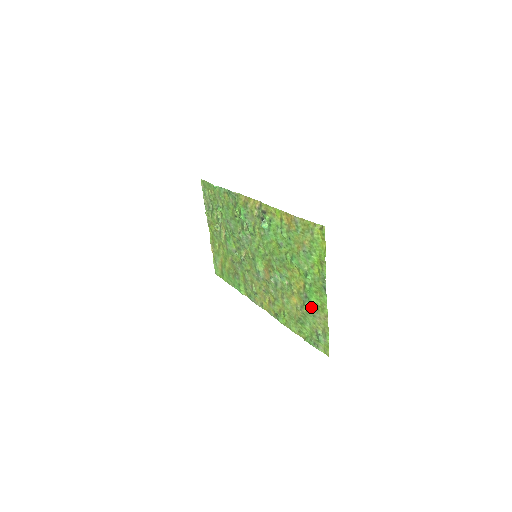
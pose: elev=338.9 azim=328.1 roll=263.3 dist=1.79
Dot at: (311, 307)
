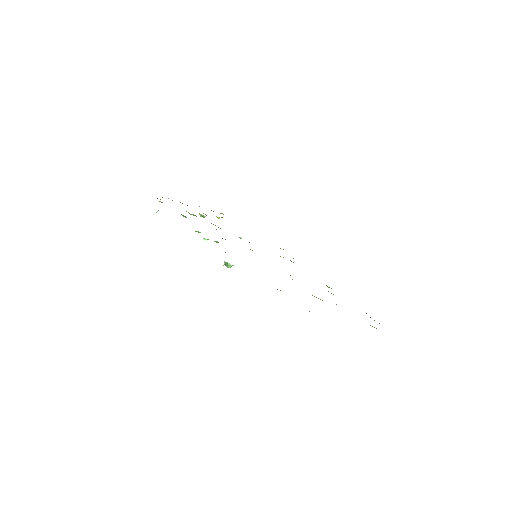
Dot at: occluded
